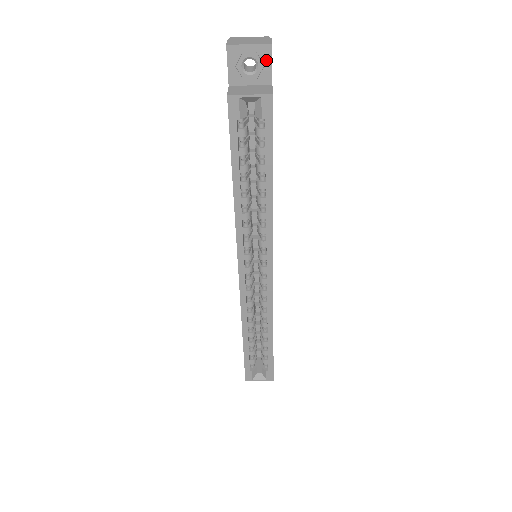
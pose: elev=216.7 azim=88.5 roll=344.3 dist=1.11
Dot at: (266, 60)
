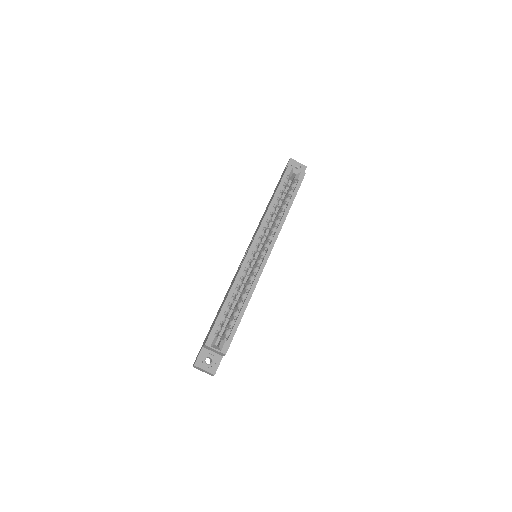
Dot at: (303, 170)
